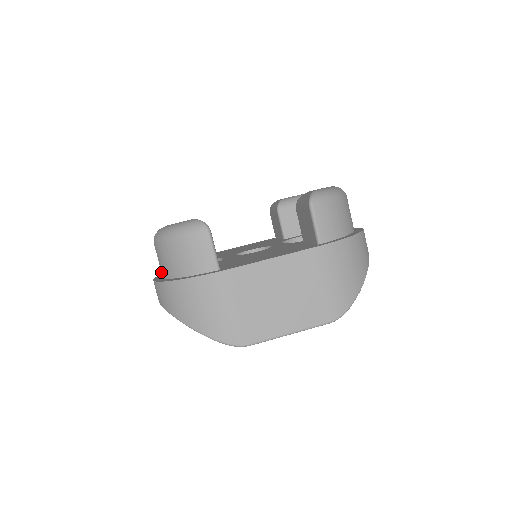
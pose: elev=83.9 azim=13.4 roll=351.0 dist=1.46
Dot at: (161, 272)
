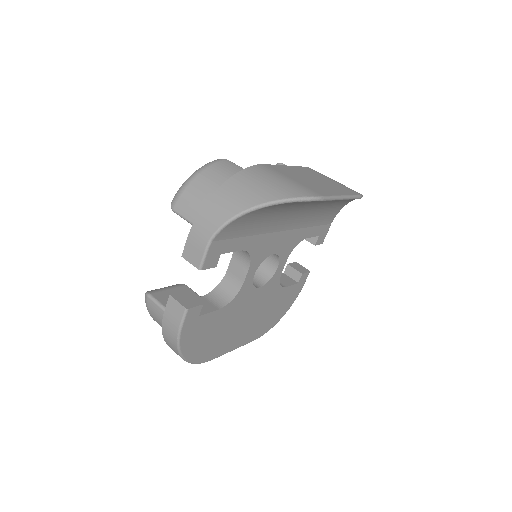
Dot at: (173, 293)
